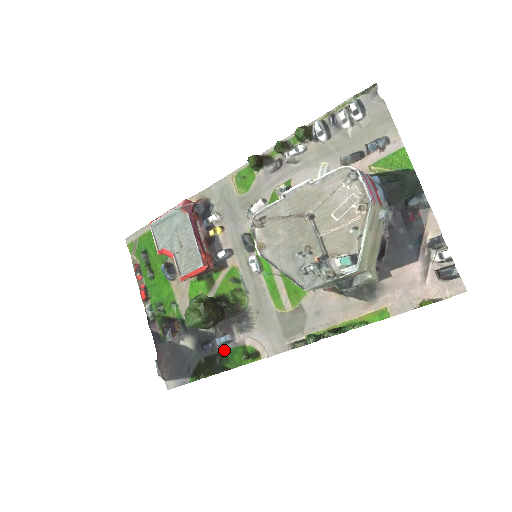
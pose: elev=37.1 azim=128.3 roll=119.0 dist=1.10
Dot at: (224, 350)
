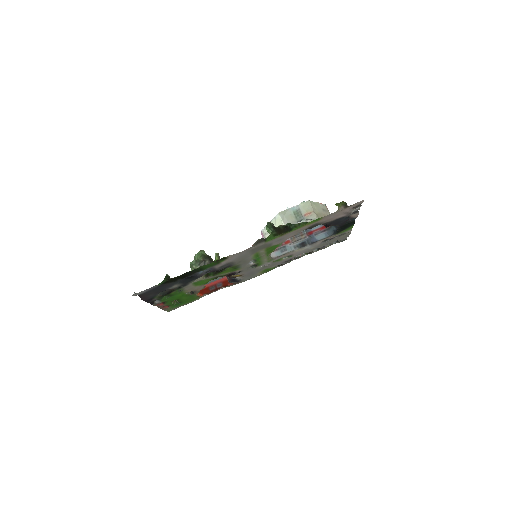
Dot at: occluded
